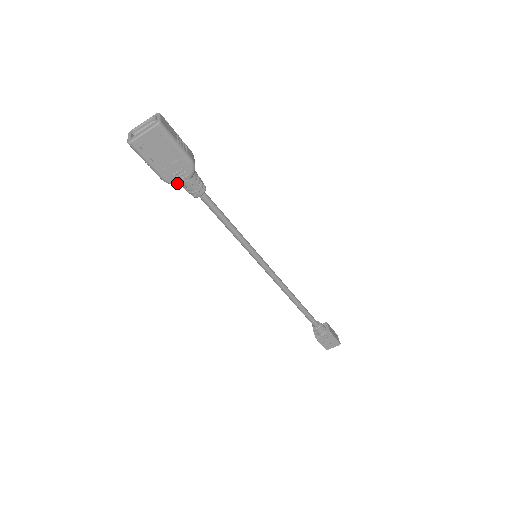
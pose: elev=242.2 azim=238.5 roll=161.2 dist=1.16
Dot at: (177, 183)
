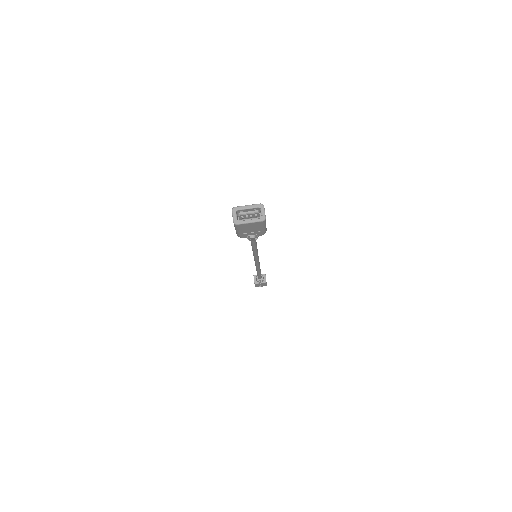
Dot at: occluded
